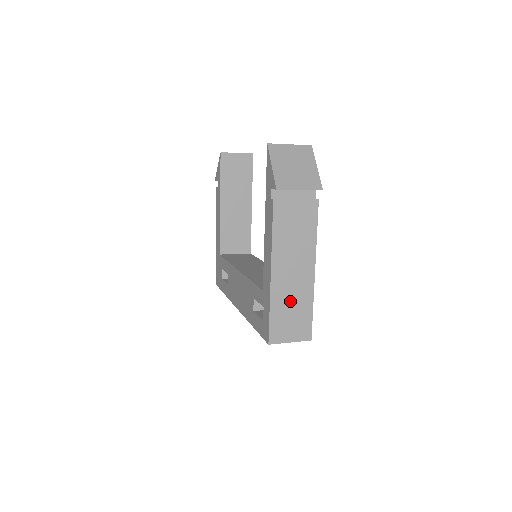
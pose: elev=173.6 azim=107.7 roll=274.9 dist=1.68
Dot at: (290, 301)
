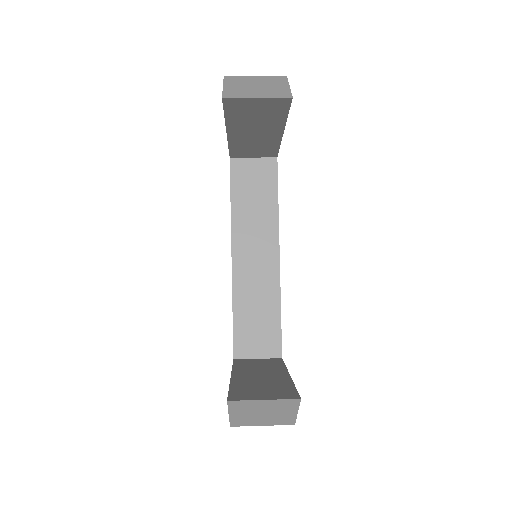
Dot at: occluded
